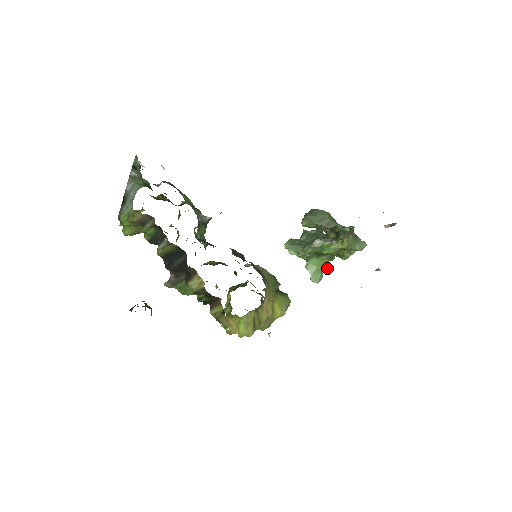
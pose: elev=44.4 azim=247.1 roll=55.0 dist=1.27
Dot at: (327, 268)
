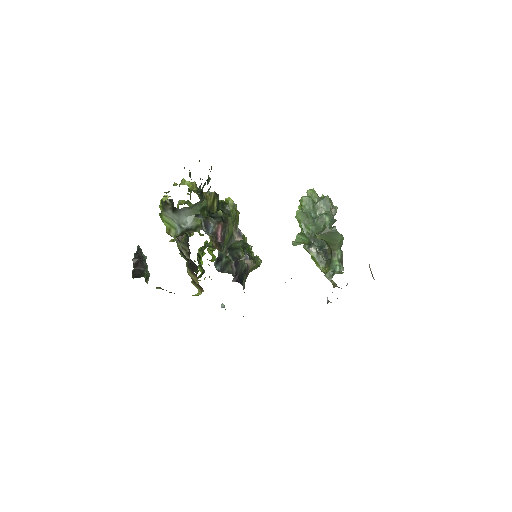
Dot at: occluded
